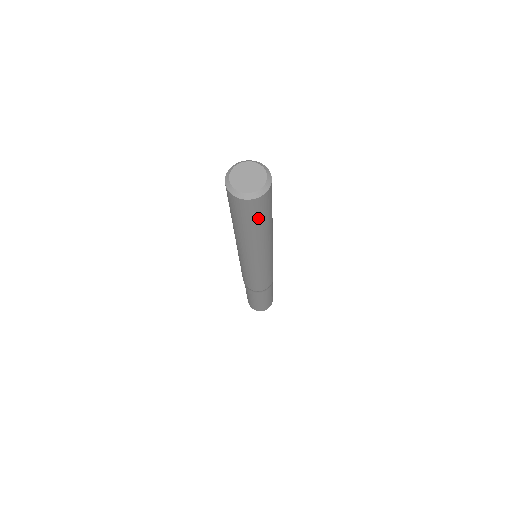
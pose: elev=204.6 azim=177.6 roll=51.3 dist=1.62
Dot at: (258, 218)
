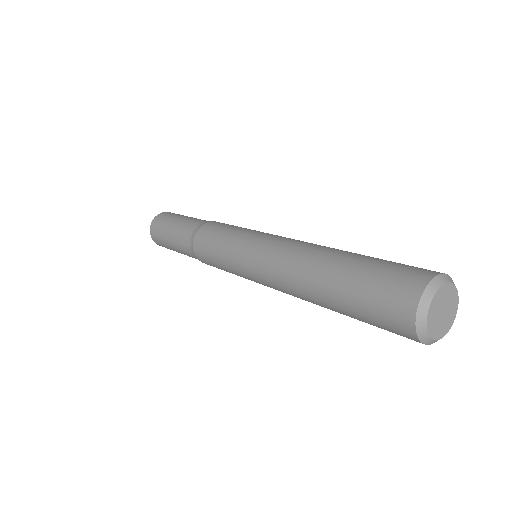
Dot at: occluded
